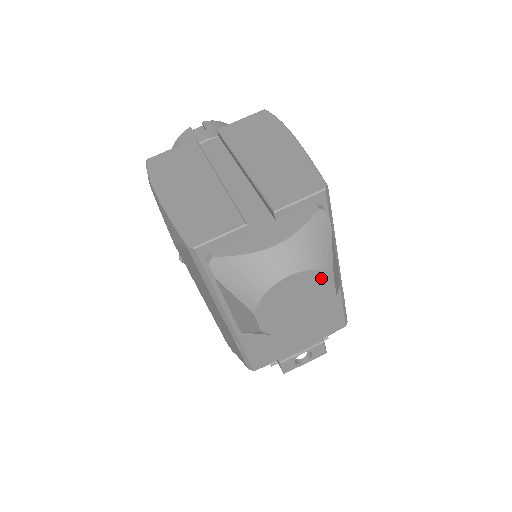
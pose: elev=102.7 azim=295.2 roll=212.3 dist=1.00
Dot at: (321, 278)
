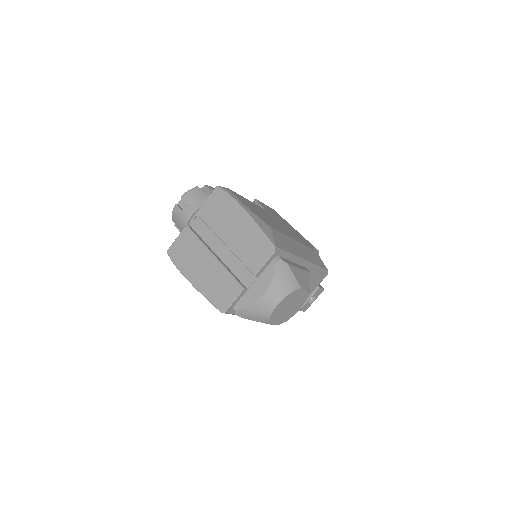
Dot at: (295, 293)
